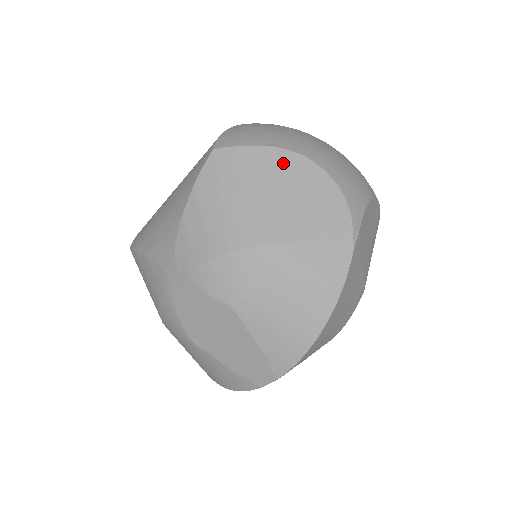
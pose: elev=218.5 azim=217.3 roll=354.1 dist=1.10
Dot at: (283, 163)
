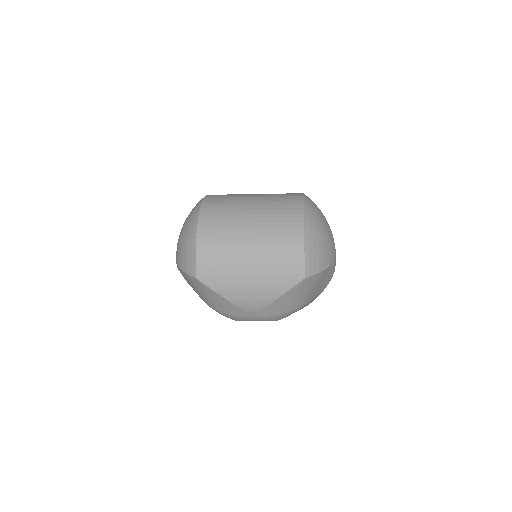
Dot at: (325, 273)
